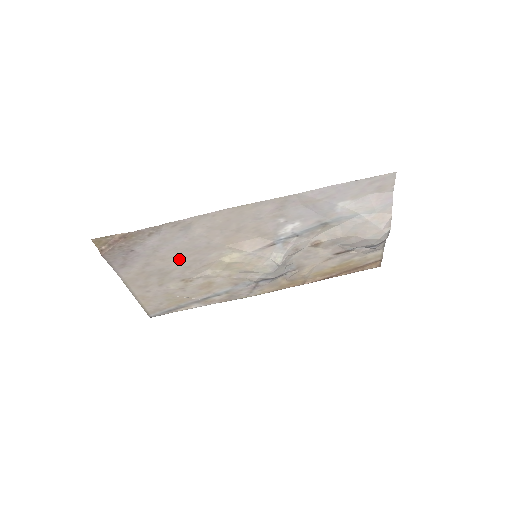
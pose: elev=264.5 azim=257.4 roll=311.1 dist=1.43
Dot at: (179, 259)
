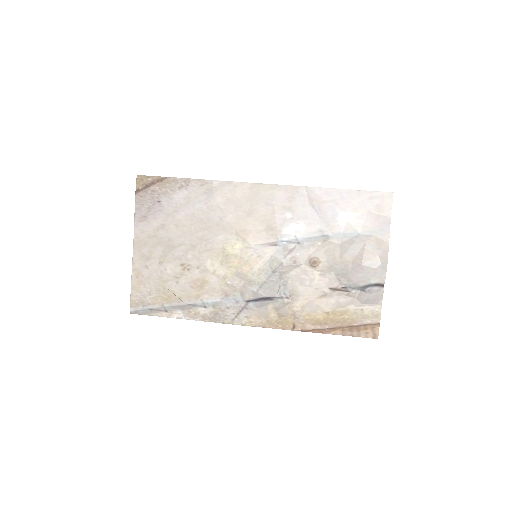
Dot at: (190, 231)
